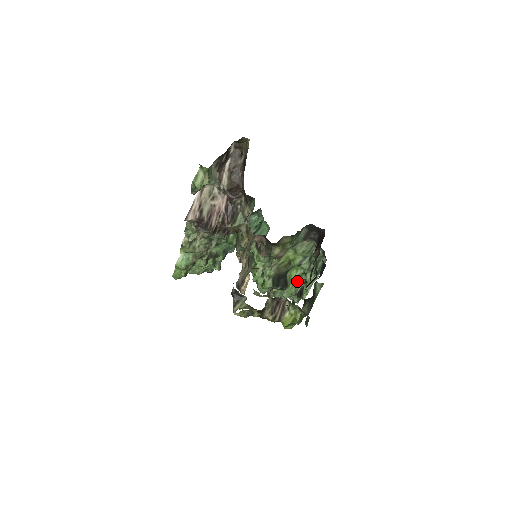
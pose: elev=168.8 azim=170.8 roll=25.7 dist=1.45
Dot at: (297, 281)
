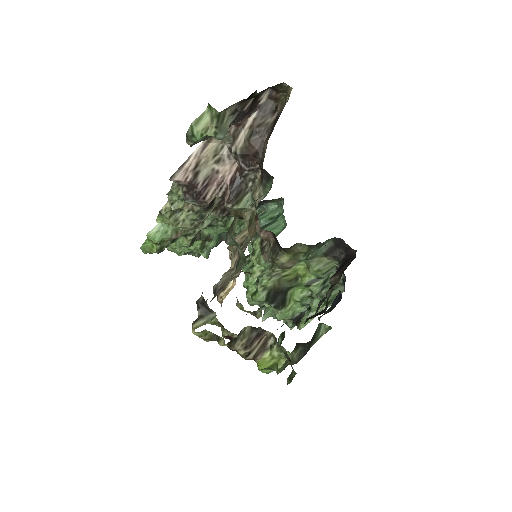
Dot at: (299, 303)
